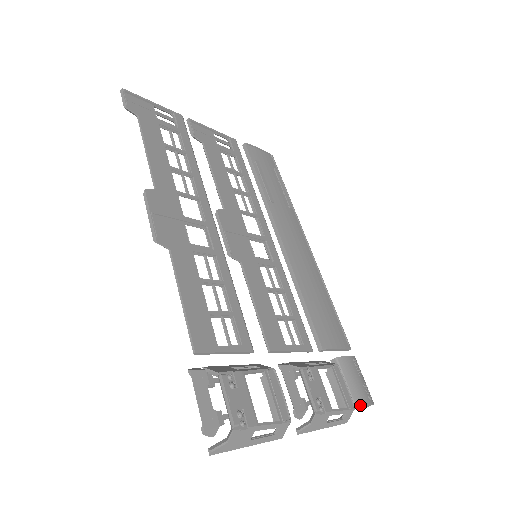
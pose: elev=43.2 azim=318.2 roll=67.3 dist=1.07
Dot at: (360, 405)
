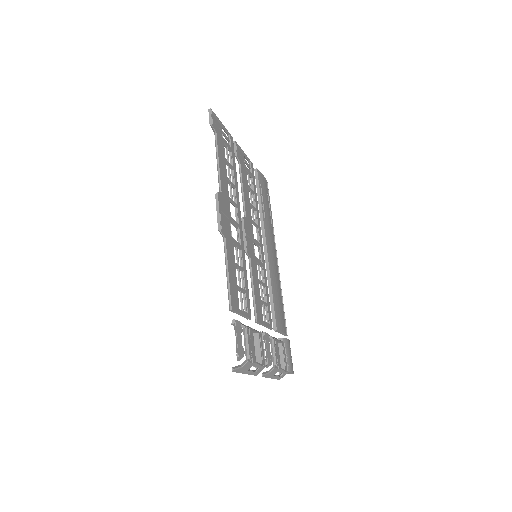
Dot at: (289, 371)
